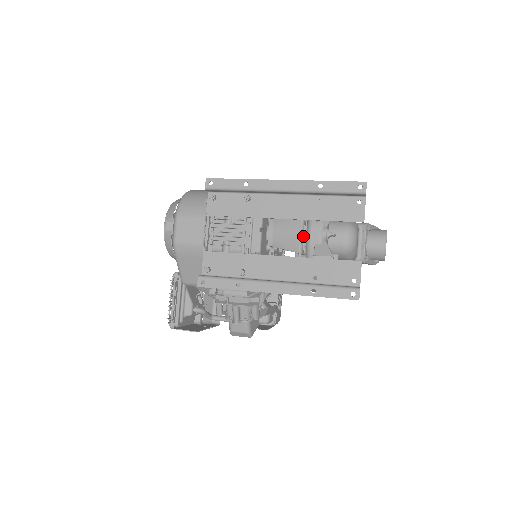
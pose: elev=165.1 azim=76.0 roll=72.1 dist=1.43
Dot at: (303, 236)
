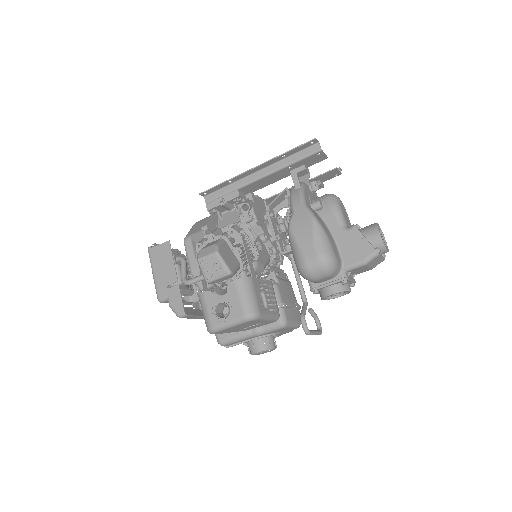
Dot at: occluded
